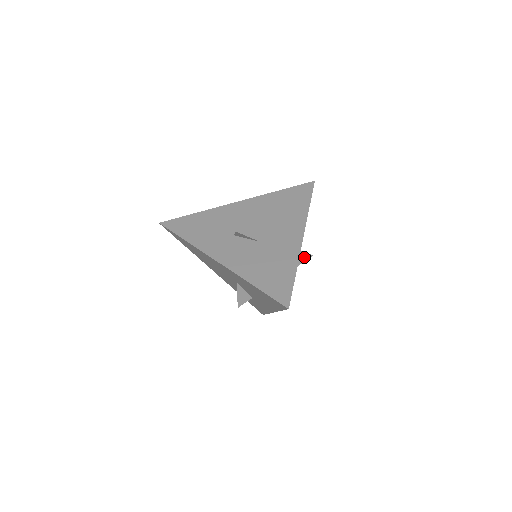
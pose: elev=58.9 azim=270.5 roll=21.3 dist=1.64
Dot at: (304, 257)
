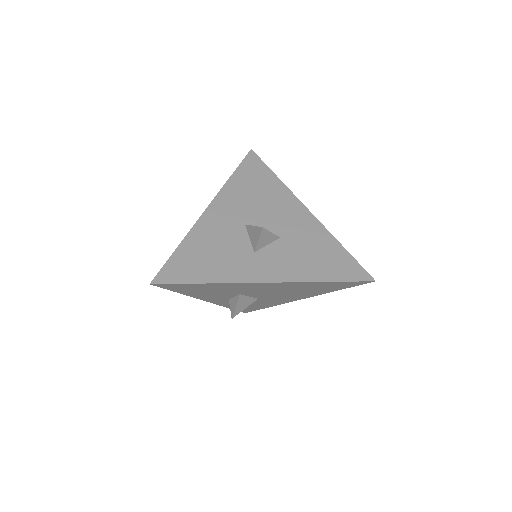
Dot at: occluded
